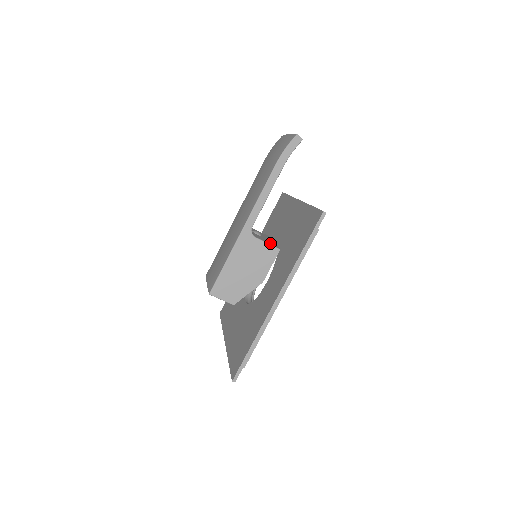
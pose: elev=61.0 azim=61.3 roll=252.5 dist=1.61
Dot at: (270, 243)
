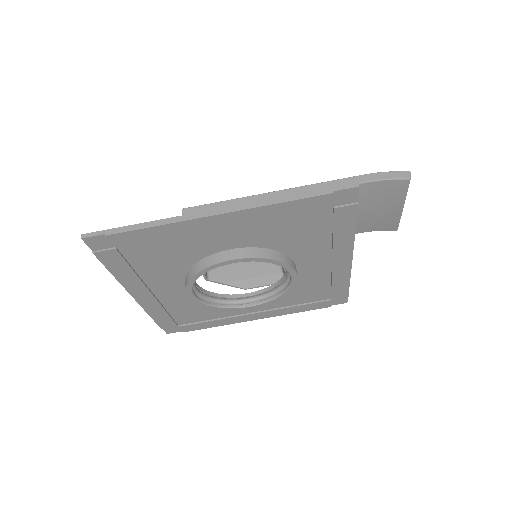
Dot at: occluded
